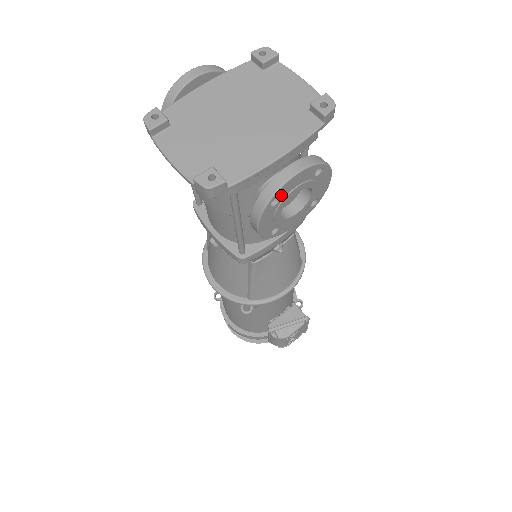
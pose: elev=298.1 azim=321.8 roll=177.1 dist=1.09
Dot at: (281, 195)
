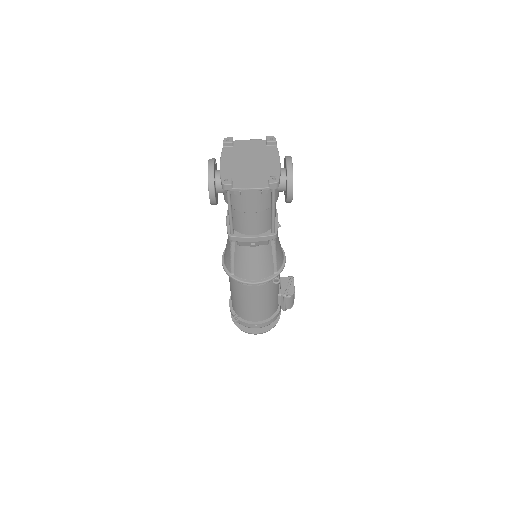
Dot at: (292, 174)
